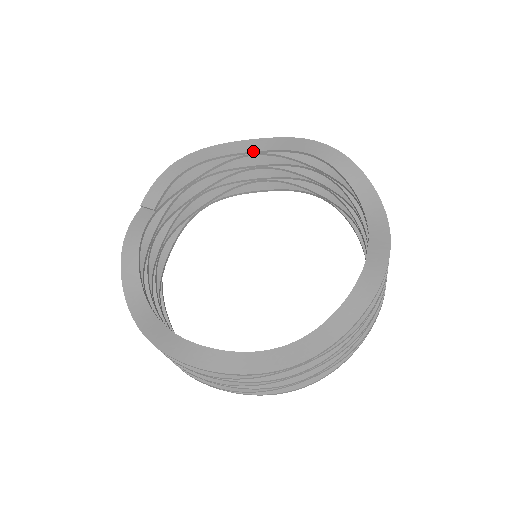
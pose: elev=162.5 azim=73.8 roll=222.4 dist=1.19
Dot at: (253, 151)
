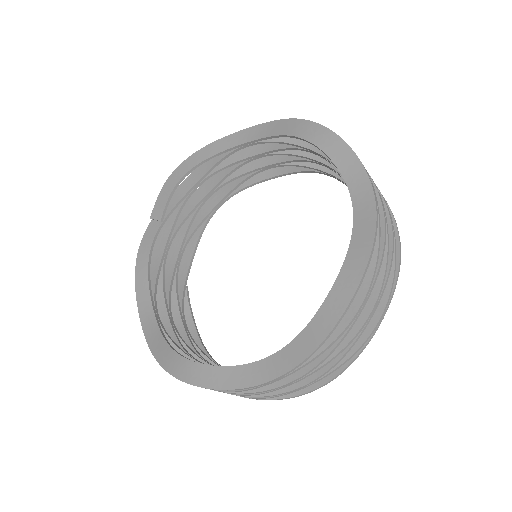
Dot at: (245, 142)
